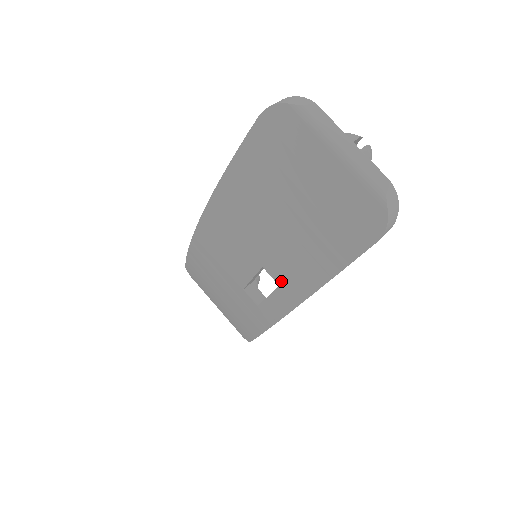
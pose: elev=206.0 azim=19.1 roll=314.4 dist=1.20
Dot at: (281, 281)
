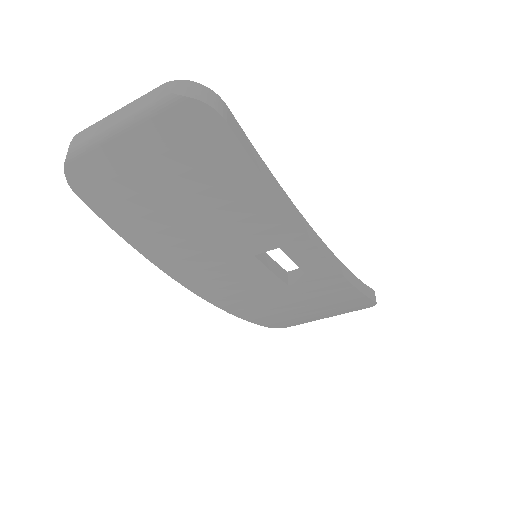
Dot at: (273, 243)
